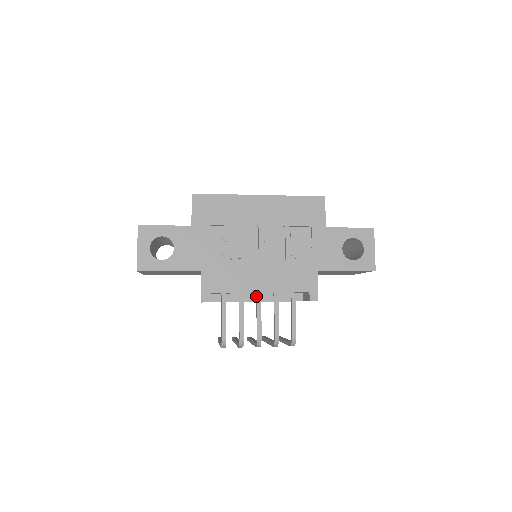
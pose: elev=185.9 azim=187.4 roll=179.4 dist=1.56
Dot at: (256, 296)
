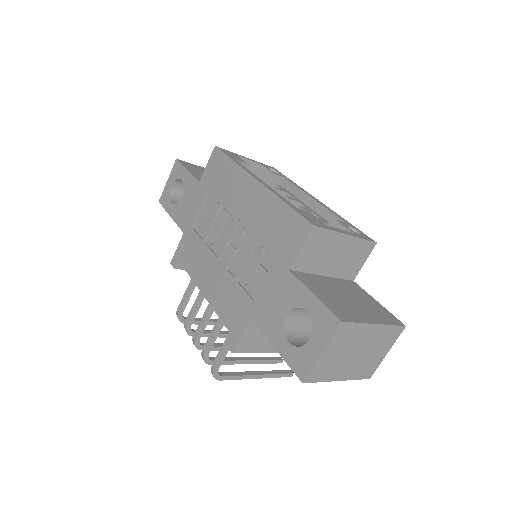
Dot at: occluded
